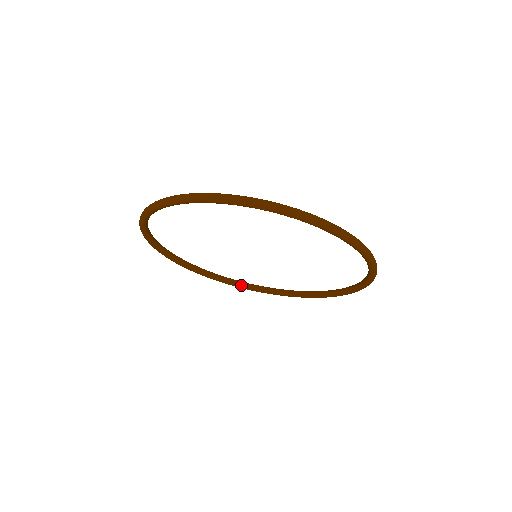
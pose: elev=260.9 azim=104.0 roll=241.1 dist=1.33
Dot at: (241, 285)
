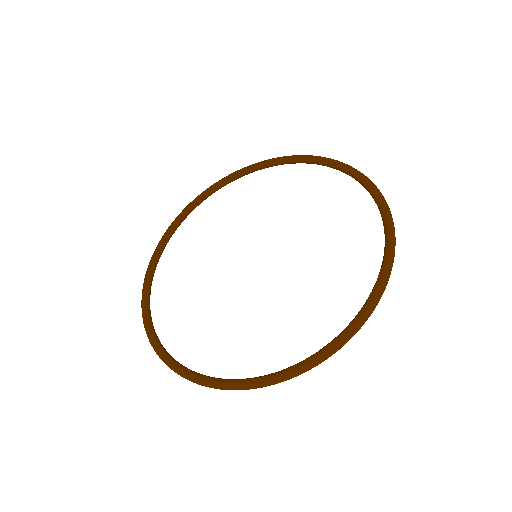
Dot at: (153, 329)
